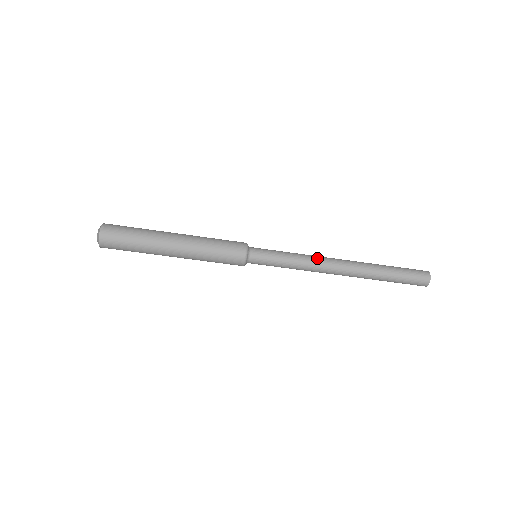
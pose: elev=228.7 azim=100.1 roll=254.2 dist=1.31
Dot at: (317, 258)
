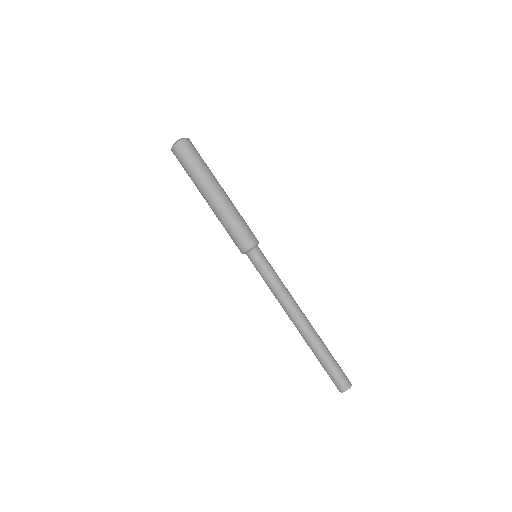
Dot at: occluded
